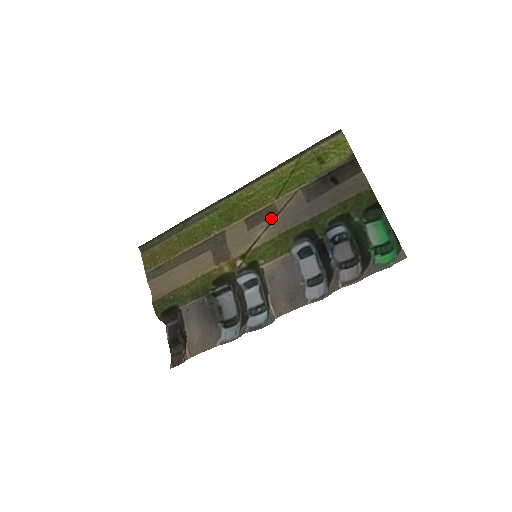
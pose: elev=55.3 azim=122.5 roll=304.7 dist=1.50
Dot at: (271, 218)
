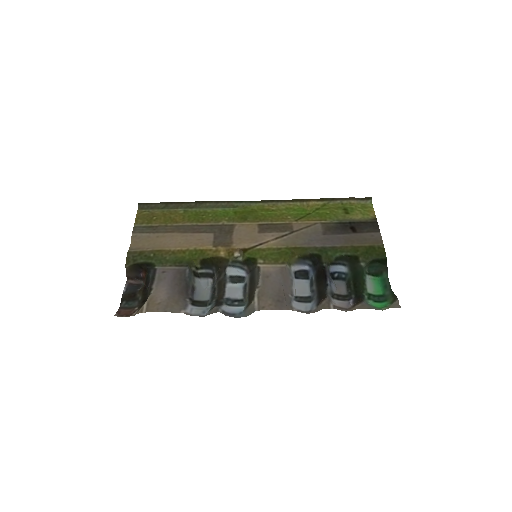
Dot at: (285, 232)
